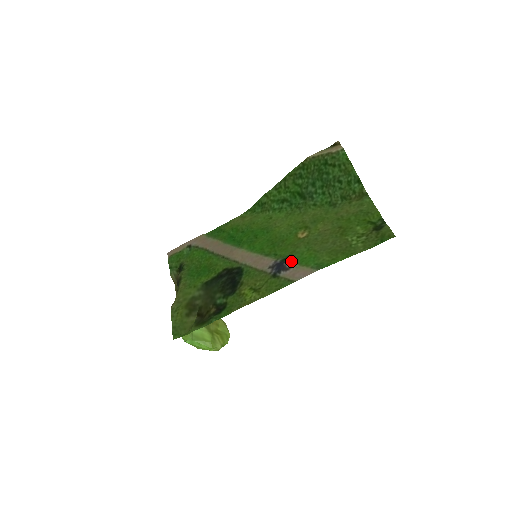
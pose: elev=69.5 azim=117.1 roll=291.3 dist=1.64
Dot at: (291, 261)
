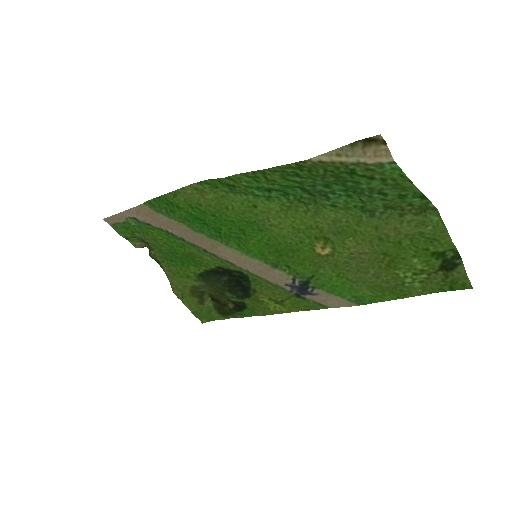
Dot at: (317, 287)
